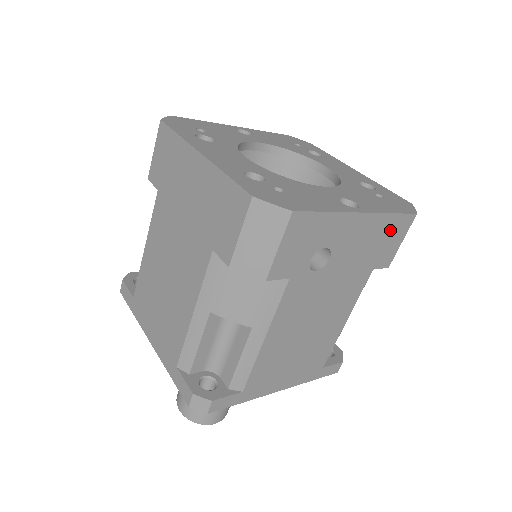
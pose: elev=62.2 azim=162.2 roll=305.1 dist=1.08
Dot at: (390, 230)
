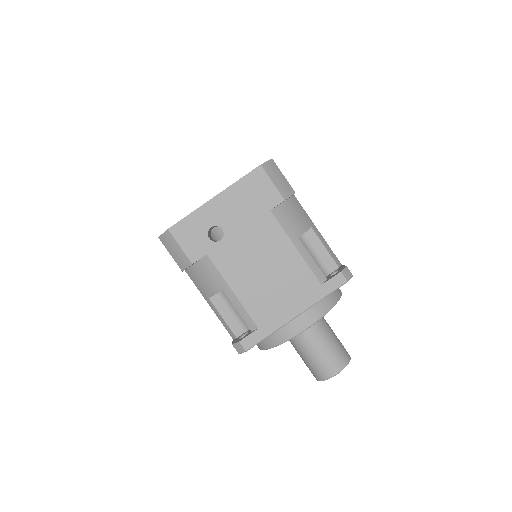
Dot at: (250, 187)
